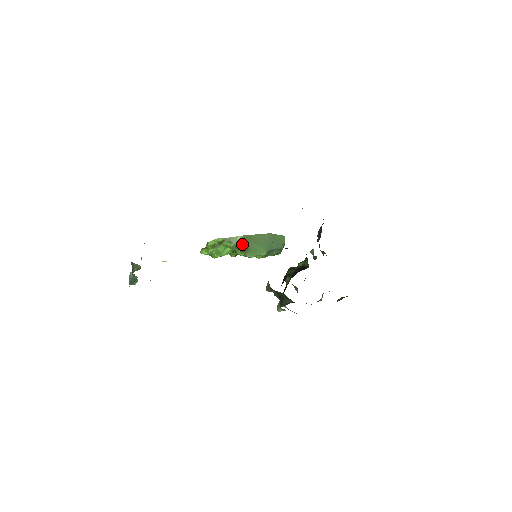
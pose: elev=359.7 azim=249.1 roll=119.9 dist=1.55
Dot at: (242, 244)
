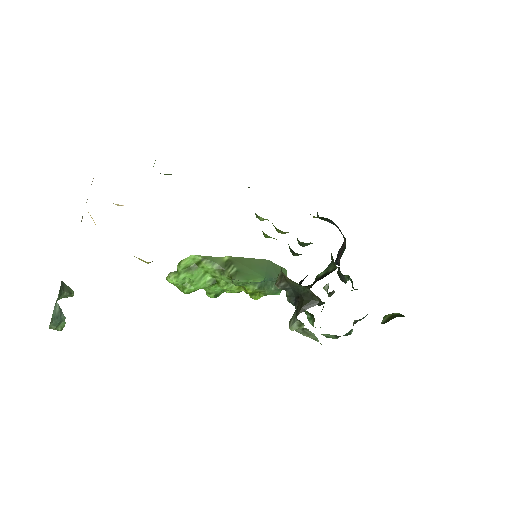
Dot at: (229, 266)
